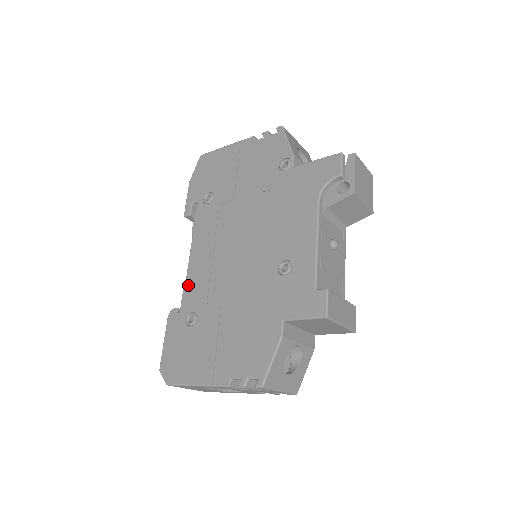
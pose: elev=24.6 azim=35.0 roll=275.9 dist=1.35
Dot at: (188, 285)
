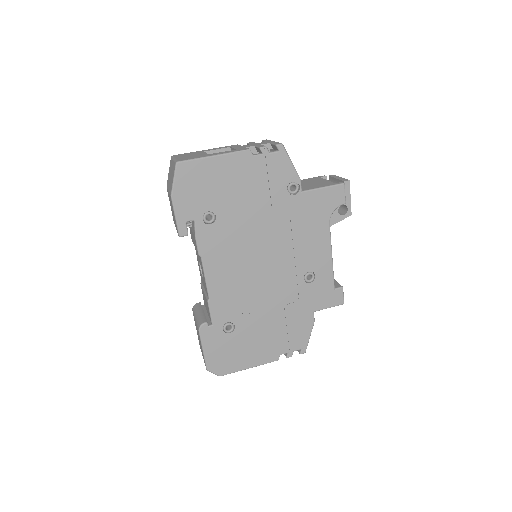
Dot at: (214, 303)
